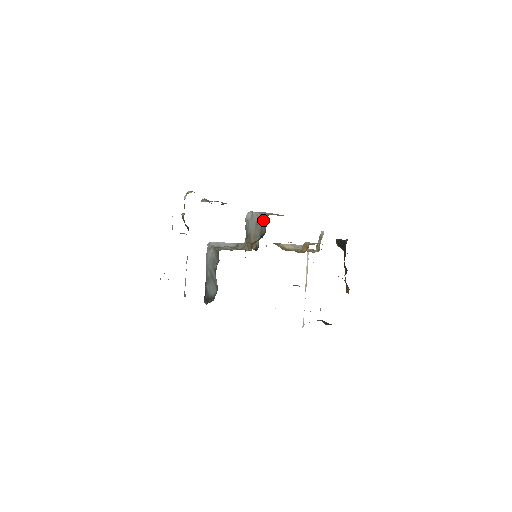
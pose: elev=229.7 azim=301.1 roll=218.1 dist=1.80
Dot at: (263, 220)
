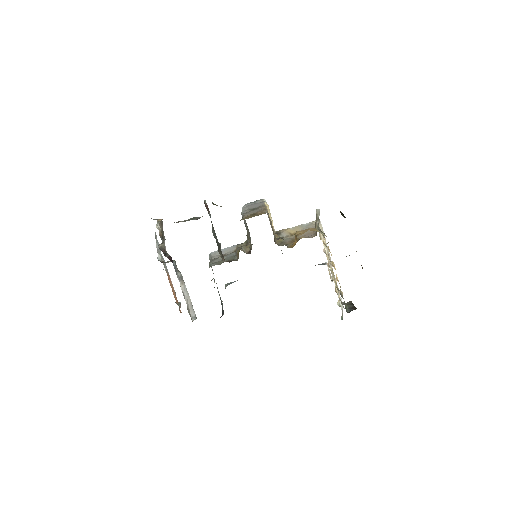
Dot at: occluded
